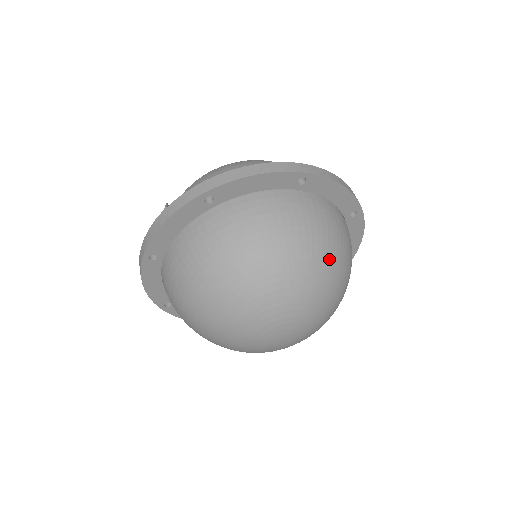
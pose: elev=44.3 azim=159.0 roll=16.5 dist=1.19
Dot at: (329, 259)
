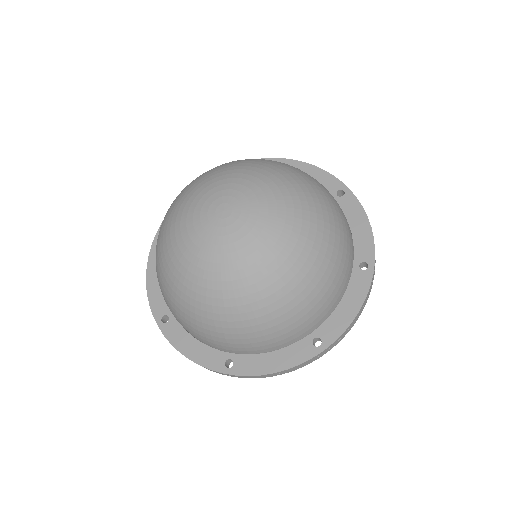
Dot at: (318, 202)
